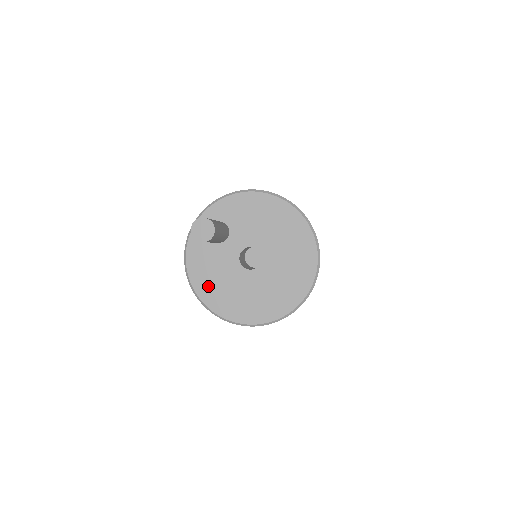
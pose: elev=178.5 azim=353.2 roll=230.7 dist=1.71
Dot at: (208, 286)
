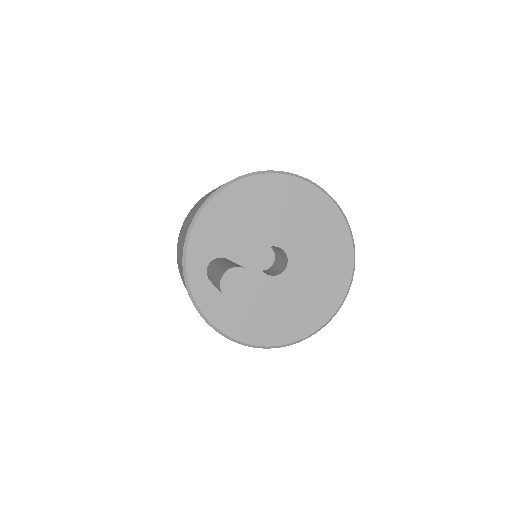
Dot at: (264, 328)
